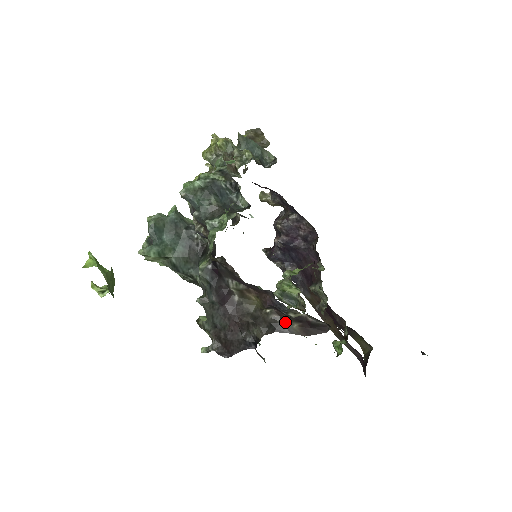
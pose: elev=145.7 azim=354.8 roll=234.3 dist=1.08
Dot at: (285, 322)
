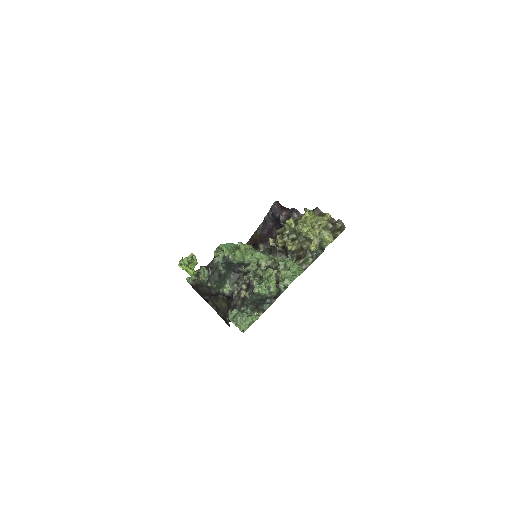
Dot at: (222, 313)
